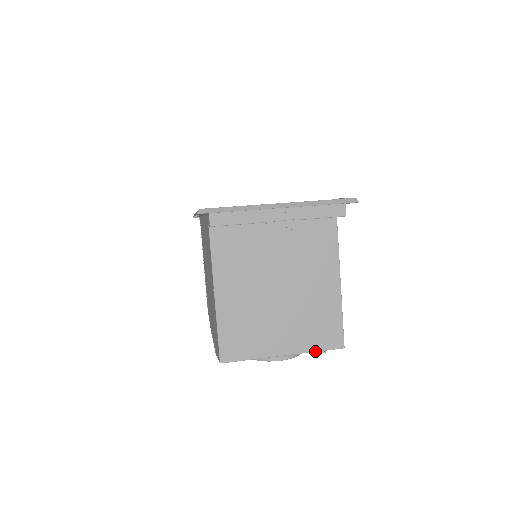
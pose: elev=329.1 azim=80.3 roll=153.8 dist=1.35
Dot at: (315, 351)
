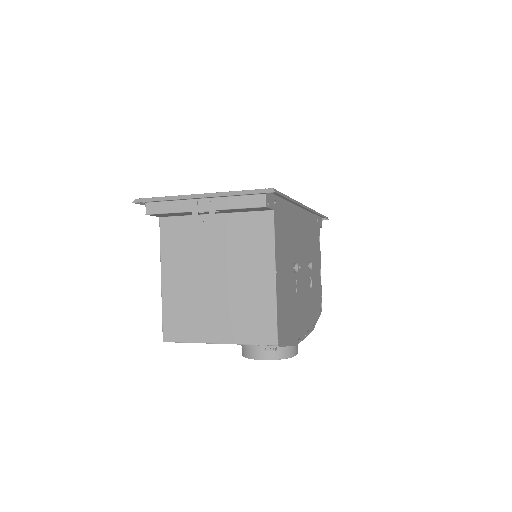
Dot at: (248, 344)
